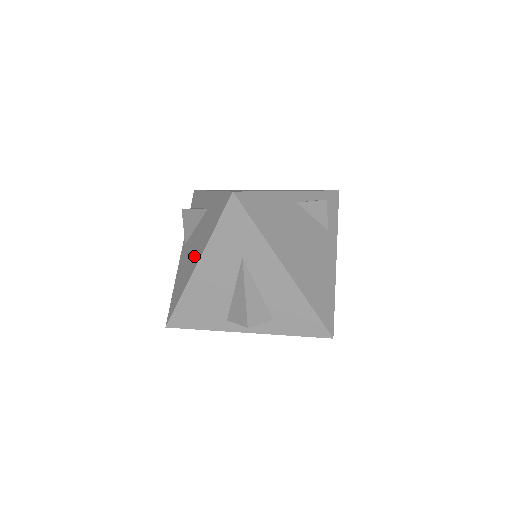
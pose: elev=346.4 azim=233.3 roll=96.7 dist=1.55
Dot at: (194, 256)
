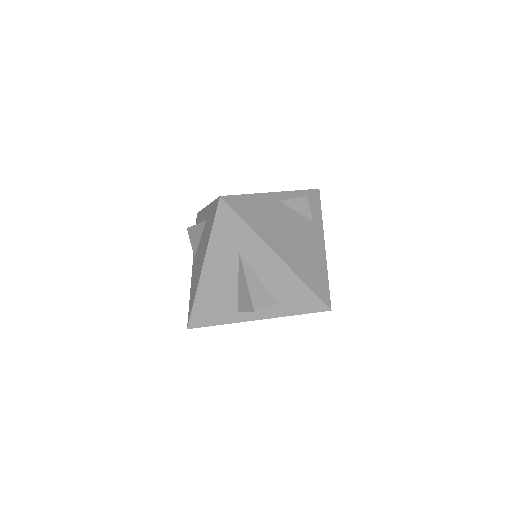
Dot at: (200, 261)
